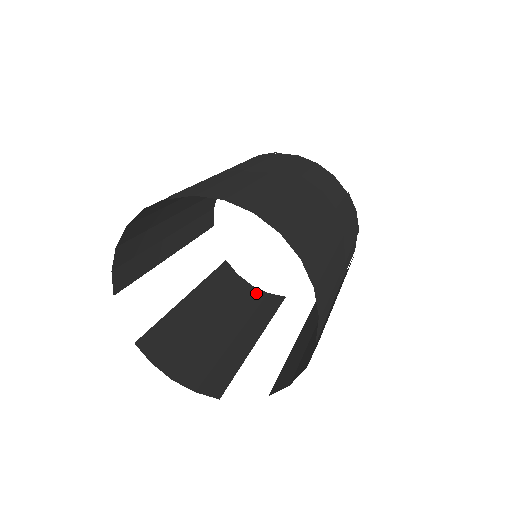
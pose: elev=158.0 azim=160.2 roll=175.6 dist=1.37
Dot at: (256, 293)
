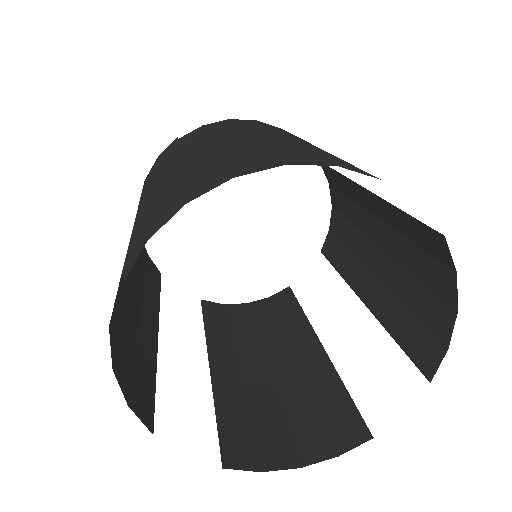
Dot at: (259, 306)
